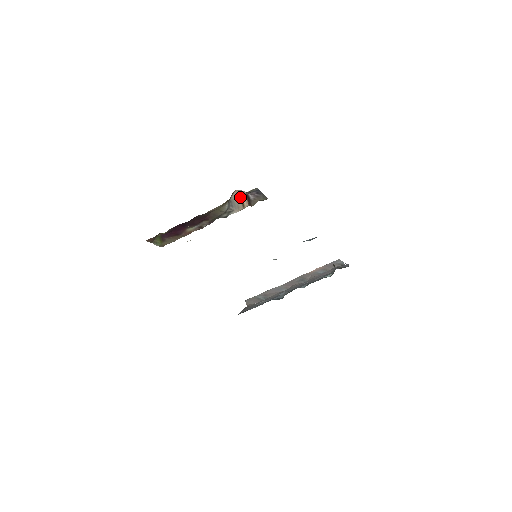
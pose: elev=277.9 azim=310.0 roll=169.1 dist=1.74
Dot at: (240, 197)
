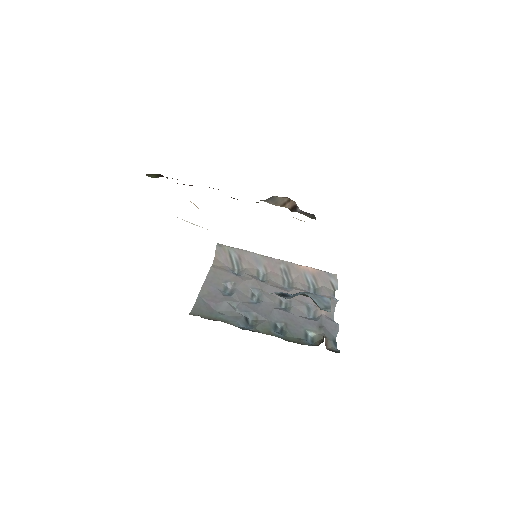
Dot at: (286, 200)
